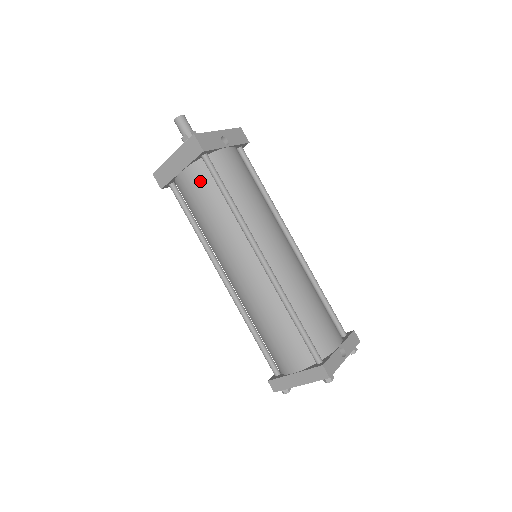
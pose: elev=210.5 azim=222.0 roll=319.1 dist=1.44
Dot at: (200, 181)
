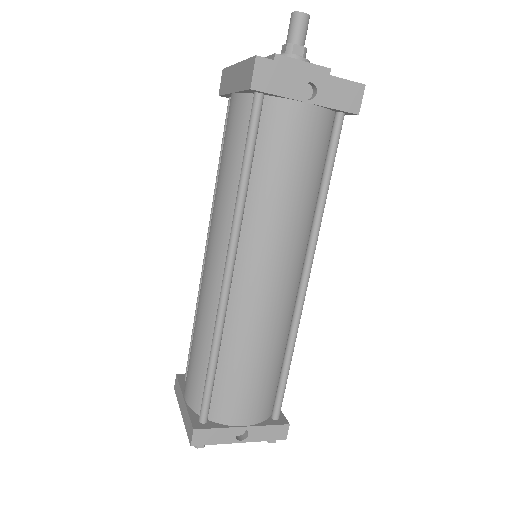
Dot at: (238, 123)
